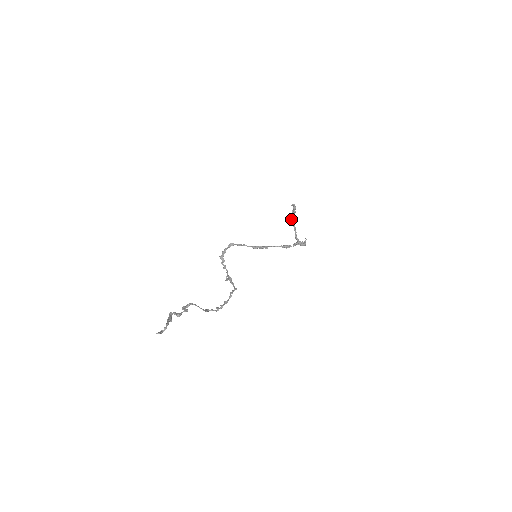
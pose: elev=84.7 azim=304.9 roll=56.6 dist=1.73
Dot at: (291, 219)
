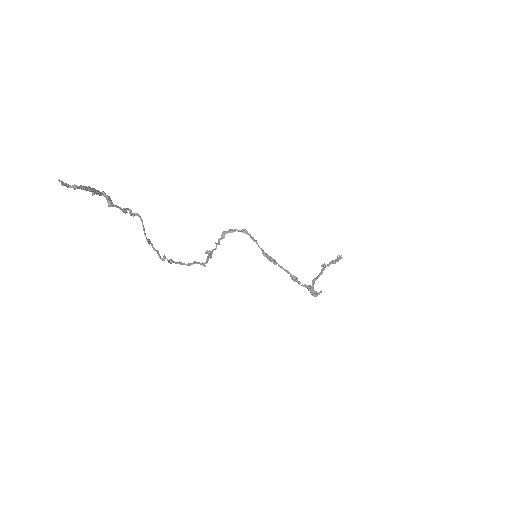
Dot at: occluded
